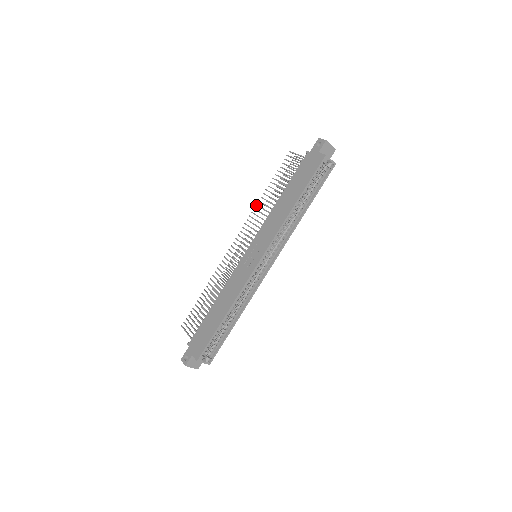
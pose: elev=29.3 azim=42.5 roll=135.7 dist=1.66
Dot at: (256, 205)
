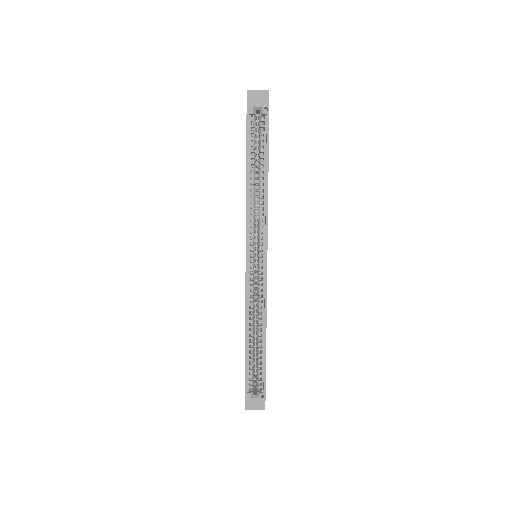
Dot at: occluded
